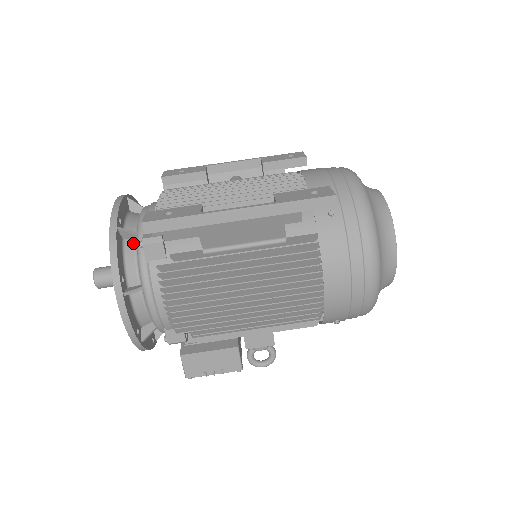
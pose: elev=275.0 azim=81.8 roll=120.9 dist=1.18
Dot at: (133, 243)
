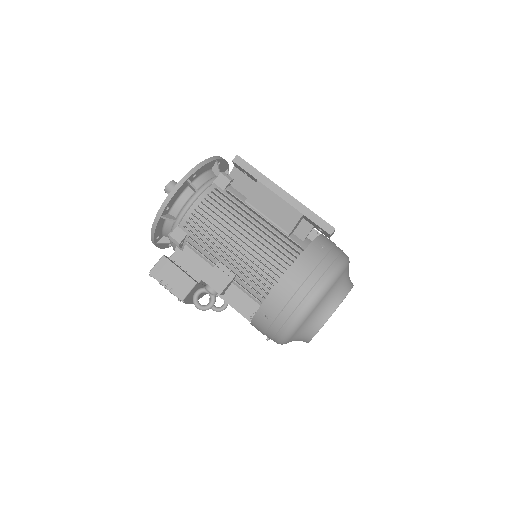
Dot at: (214, 175)
